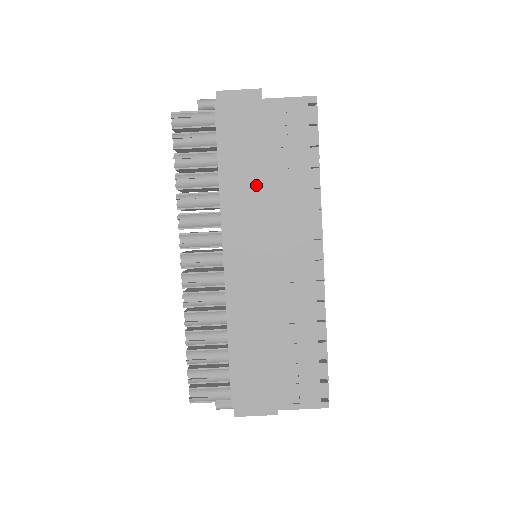
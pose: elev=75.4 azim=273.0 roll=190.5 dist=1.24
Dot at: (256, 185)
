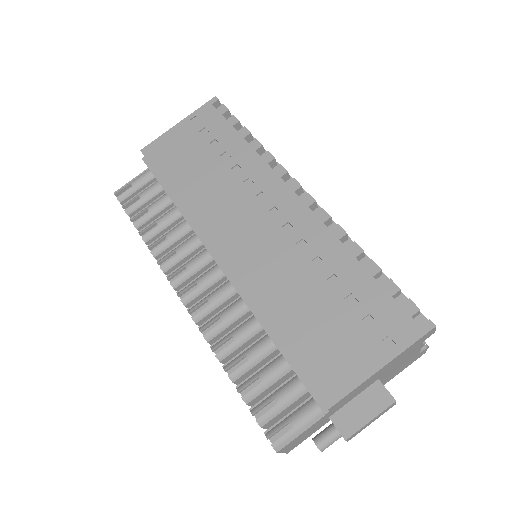
Dot at: (206, 181)
